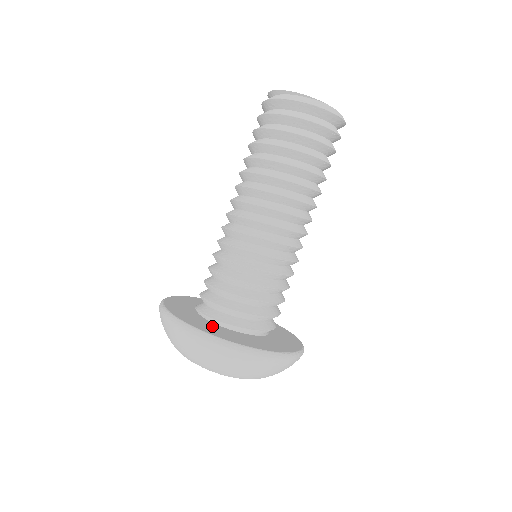
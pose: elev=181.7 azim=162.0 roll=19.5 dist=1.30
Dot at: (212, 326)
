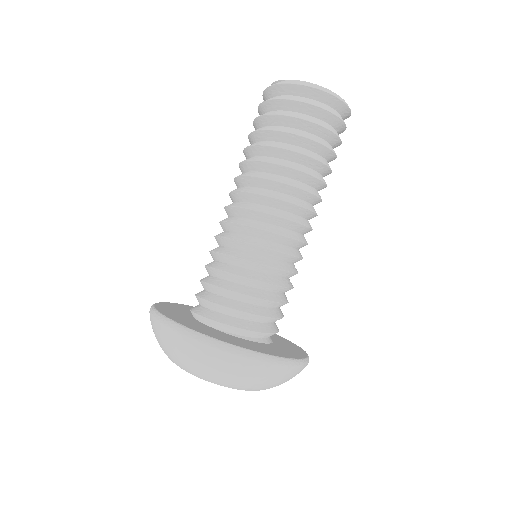
Dot at: (181, 313)
